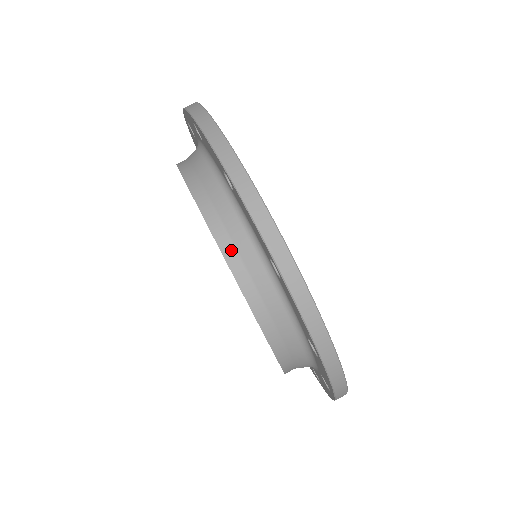
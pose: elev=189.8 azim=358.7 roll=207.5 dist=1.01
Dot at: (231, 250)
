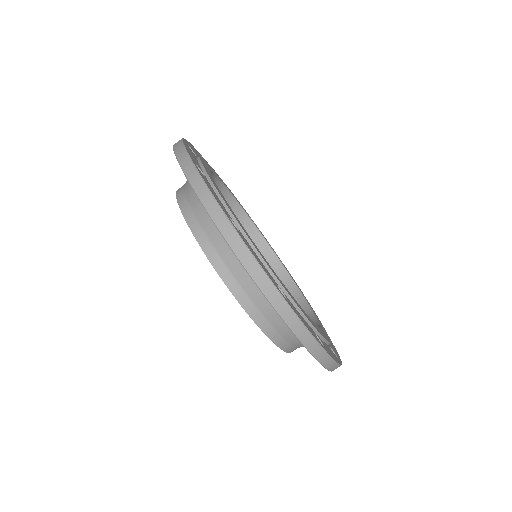
Dot at: (200, 231)
